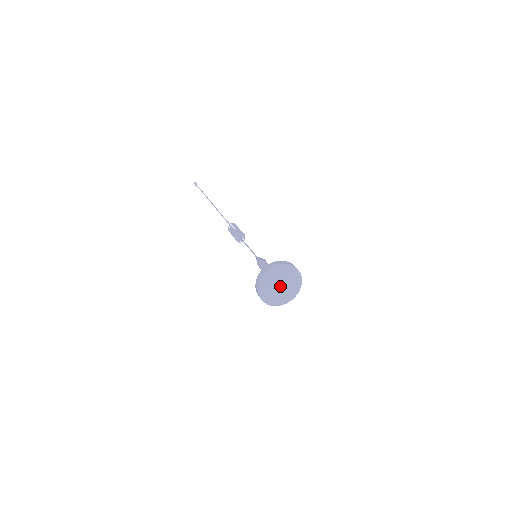
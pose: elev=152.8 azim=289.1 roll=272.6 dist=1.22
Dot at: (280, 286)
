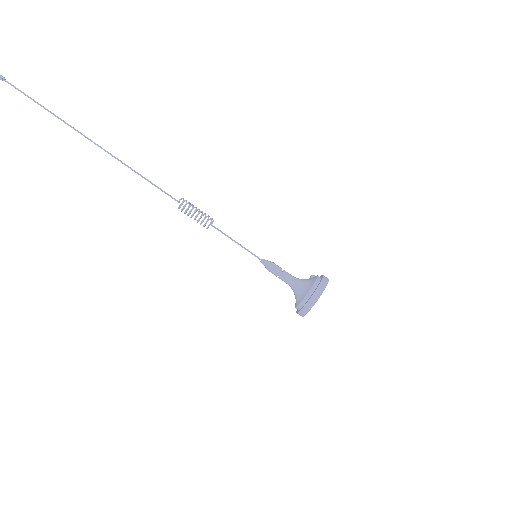
Dot at: occluded
